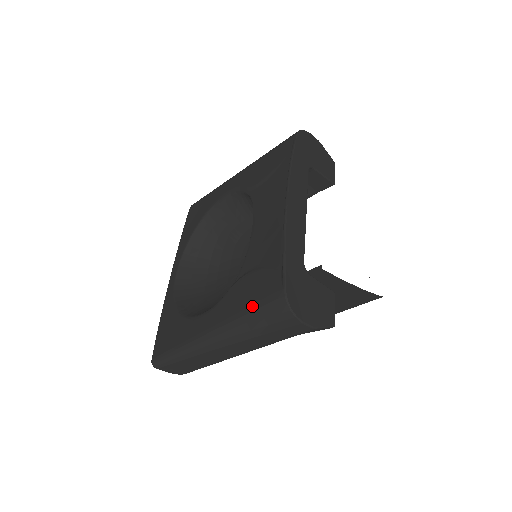
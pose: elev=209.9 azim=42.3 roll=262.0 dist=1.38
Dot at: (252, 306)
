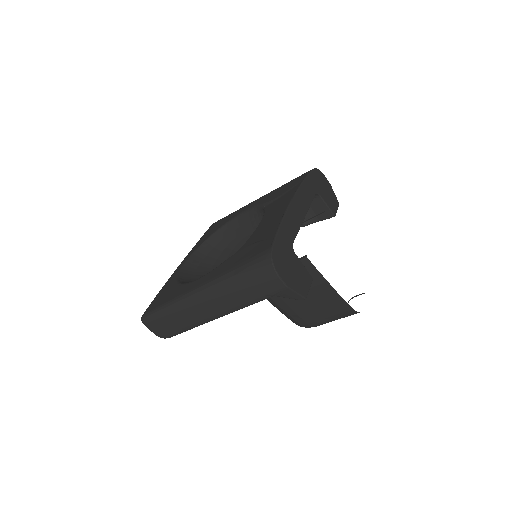
Dot at: (242, 263)
